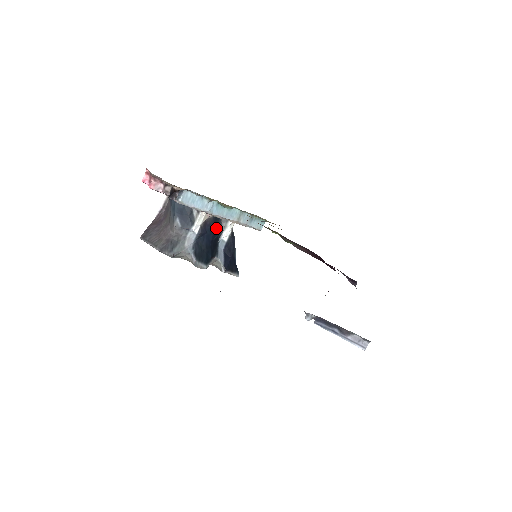
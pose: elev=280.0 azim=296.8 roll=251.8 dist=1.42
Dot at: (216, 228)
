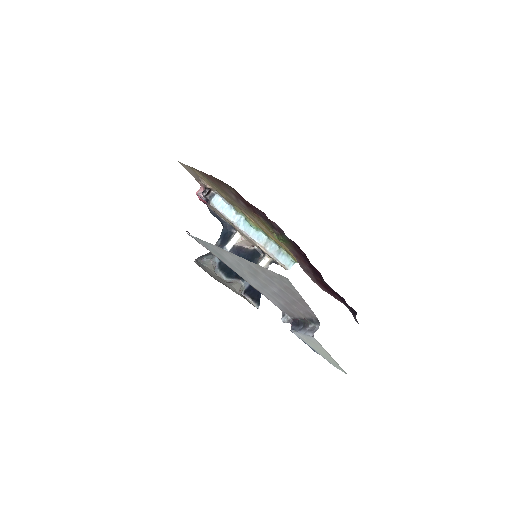
Dot at: (251, 259)
